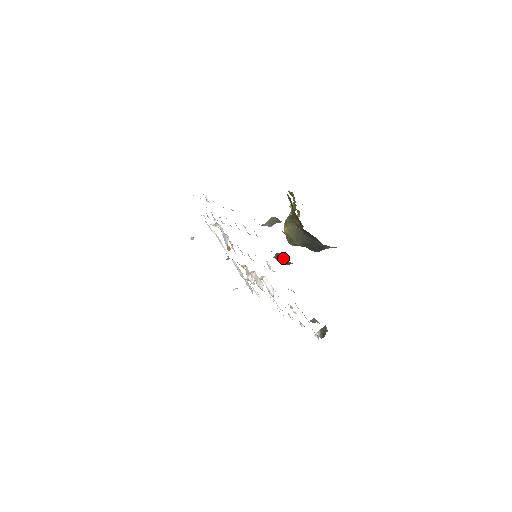
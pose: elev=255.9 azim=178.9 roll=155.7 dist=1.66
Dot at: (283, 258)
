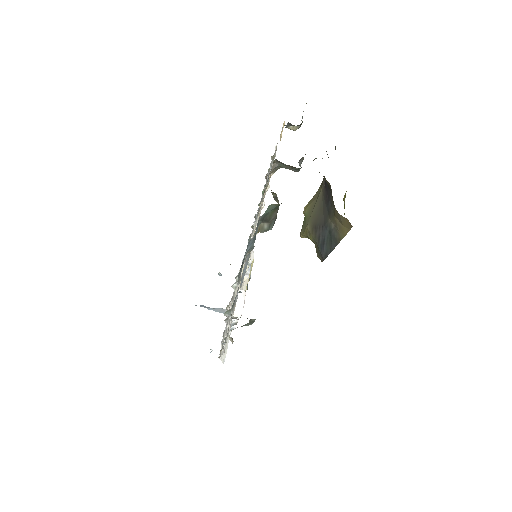
Dot at: (276, 200)
